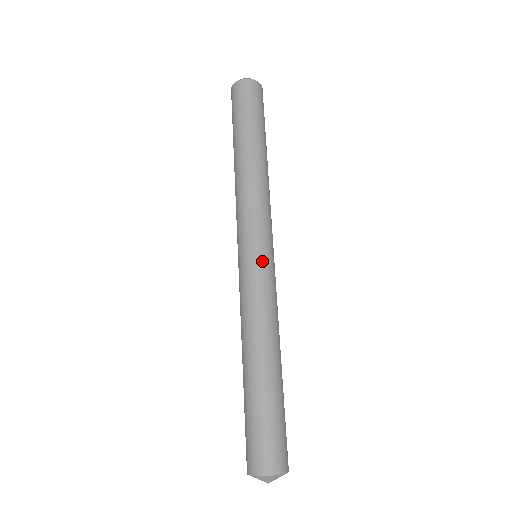
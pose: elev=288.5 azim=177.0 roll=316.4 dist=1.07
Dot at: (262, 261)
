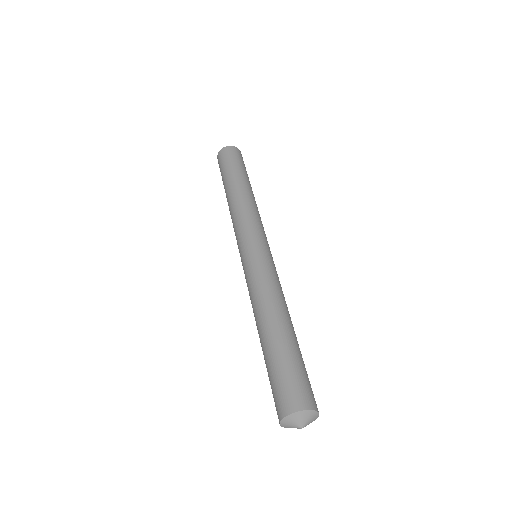
Dot at: (259, 252)
